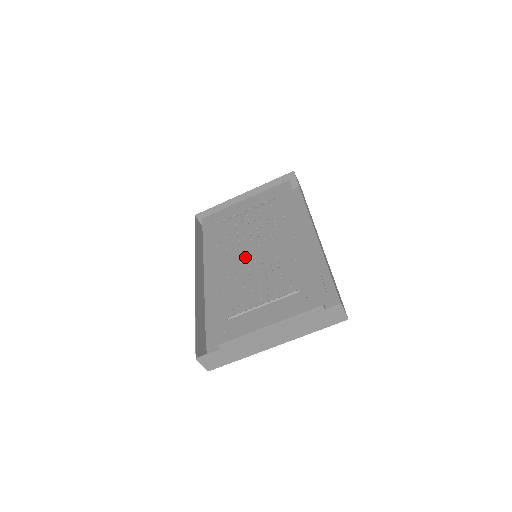
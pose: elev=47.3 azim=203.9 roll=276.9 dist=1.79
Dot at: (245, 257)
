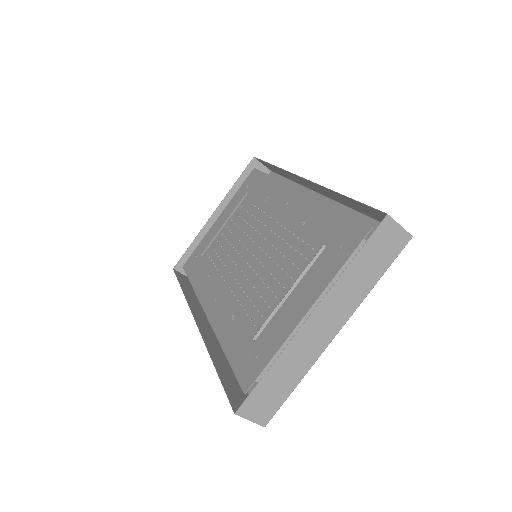
Dot at: (243, 264)
